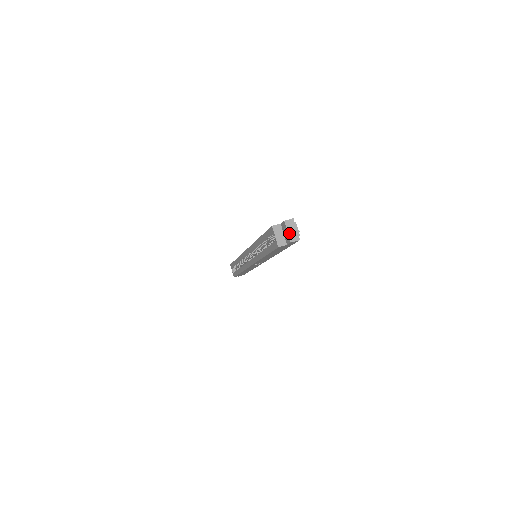
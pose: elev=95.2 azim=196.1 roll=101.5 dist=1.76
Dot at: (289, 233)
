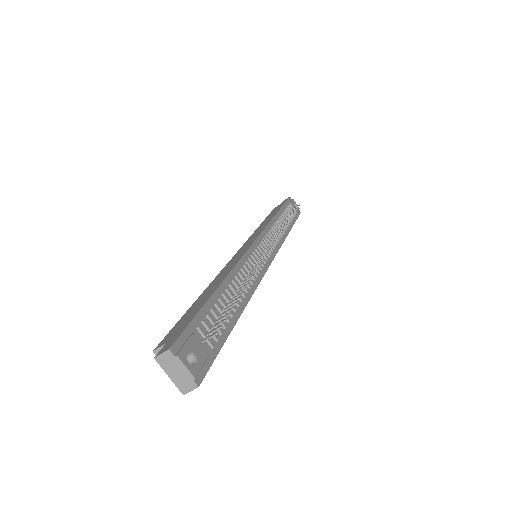
Dot at: (173, 379)
